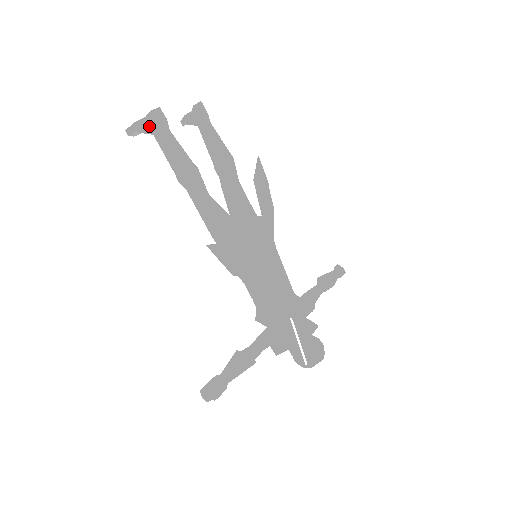
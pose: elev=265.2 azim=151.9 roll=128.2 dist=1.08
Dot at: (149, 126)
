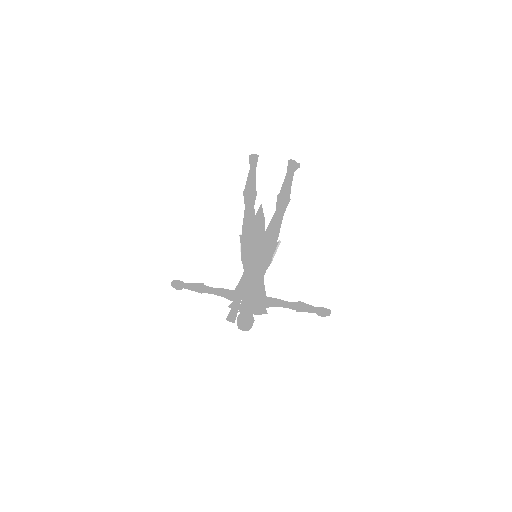
Dot at: occluded
